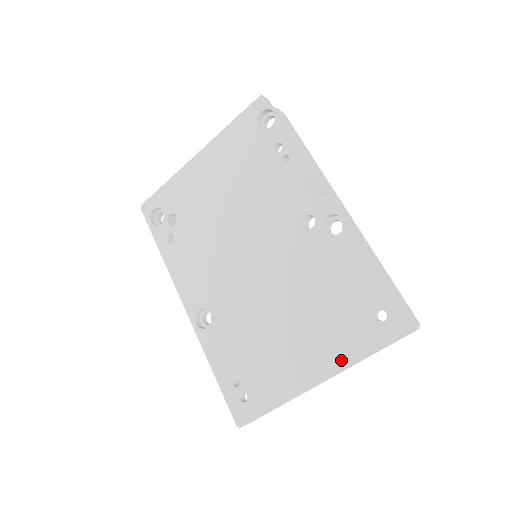
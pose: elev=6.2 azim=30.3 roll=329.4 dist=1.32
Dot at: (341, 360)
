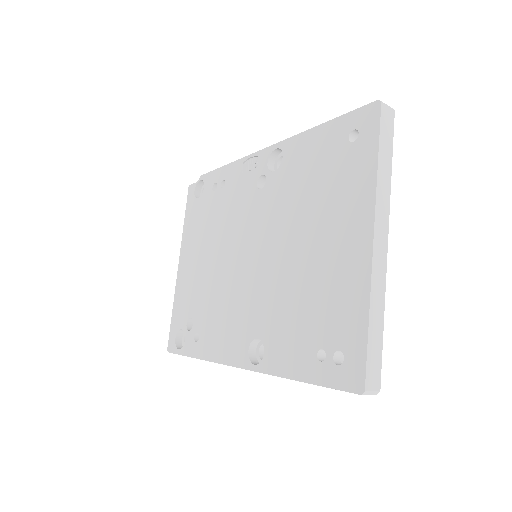
Dot at: (366, 199)
